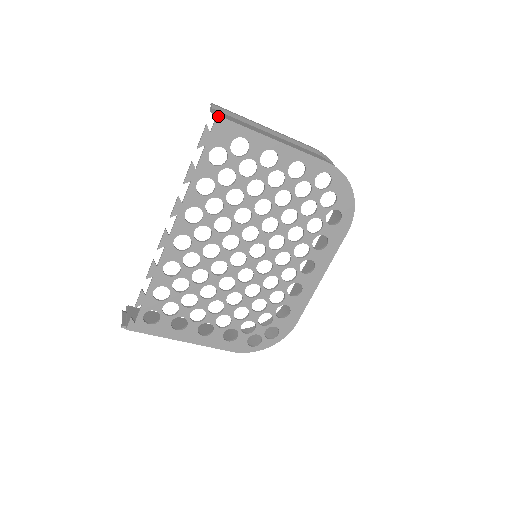
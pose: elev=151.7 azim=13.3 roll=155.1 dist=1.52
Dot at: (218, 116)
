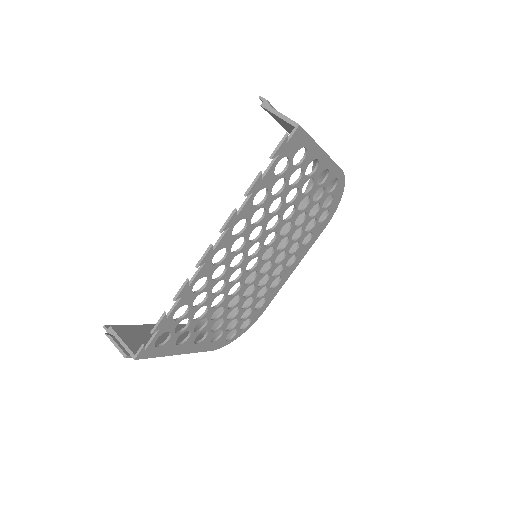
Dot at: (299, 126)
